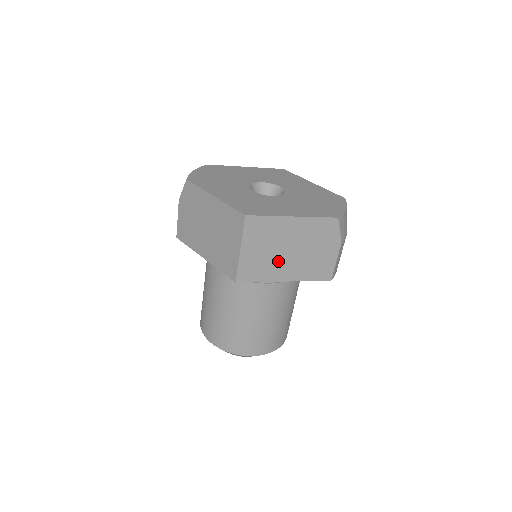
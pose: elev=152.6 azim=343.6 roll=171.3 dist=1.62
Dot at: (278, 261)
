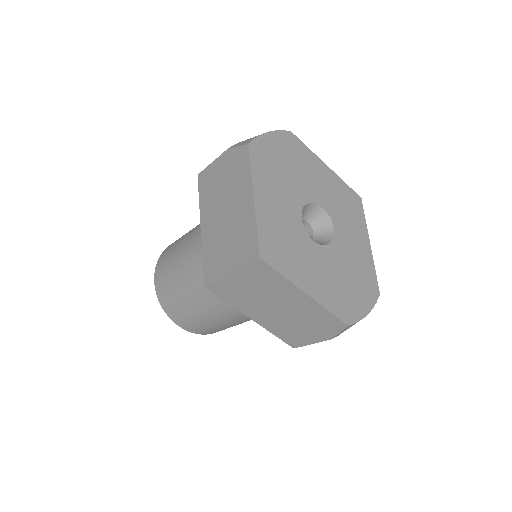
Dot at: (259, 305)
